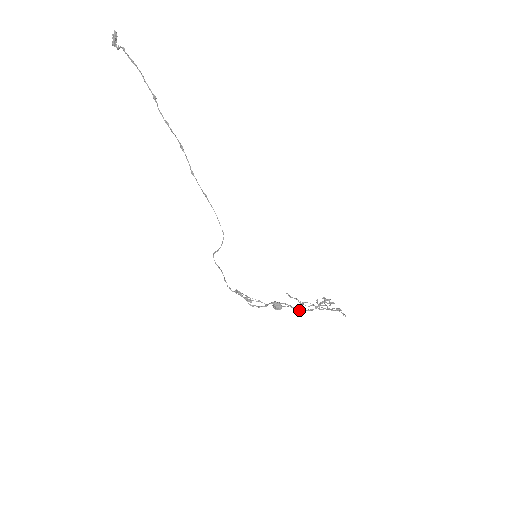
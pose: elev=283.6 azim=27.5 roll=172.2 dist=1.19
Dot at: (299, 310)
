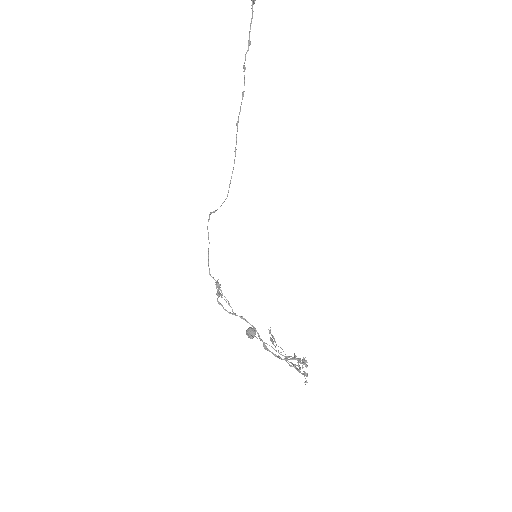
Dot at: (266, 347)
